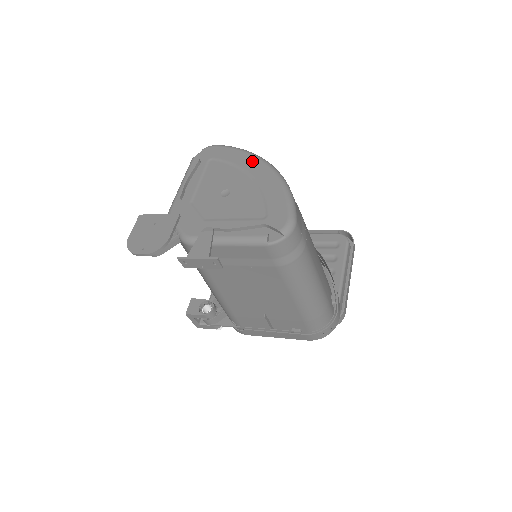
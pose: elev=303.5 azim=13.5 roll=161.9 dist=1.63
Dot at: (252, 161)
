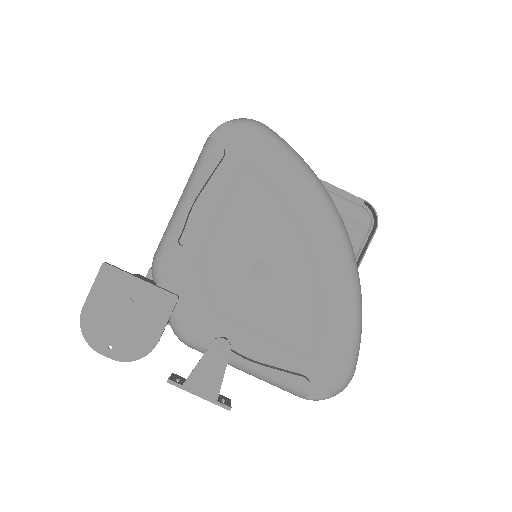
Dot at: (319, 216)
